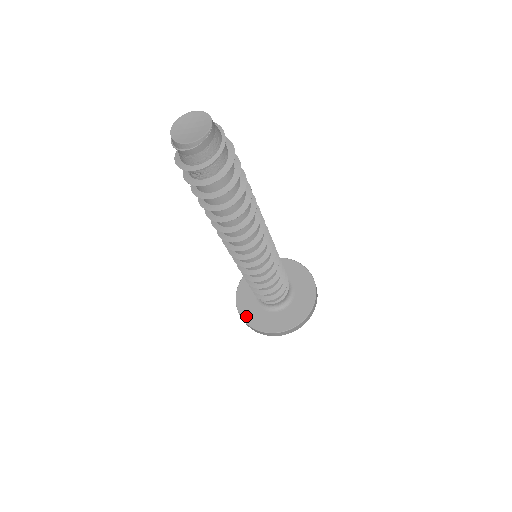
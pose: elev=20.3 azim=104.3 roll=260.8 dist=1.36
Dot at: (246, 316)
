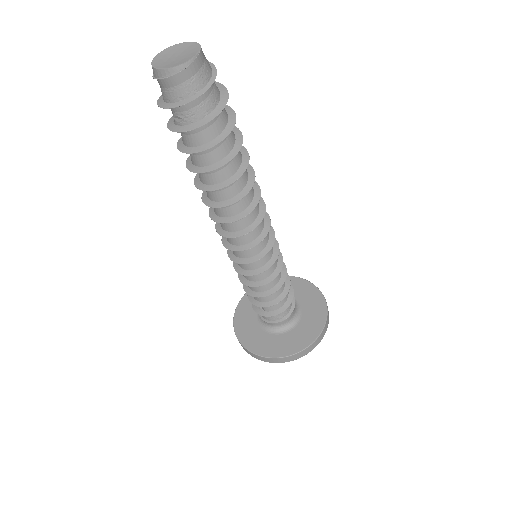
Dot at: (242, 336)
